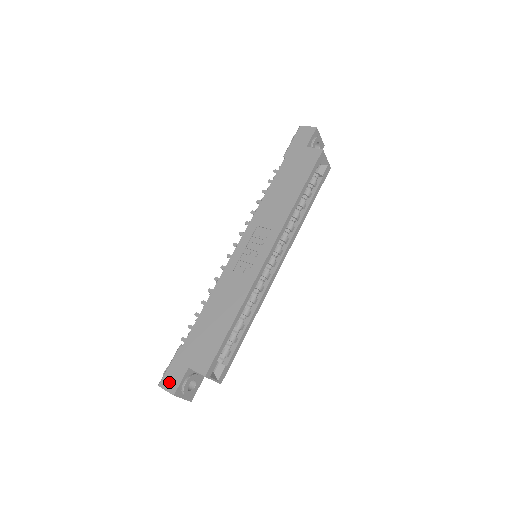
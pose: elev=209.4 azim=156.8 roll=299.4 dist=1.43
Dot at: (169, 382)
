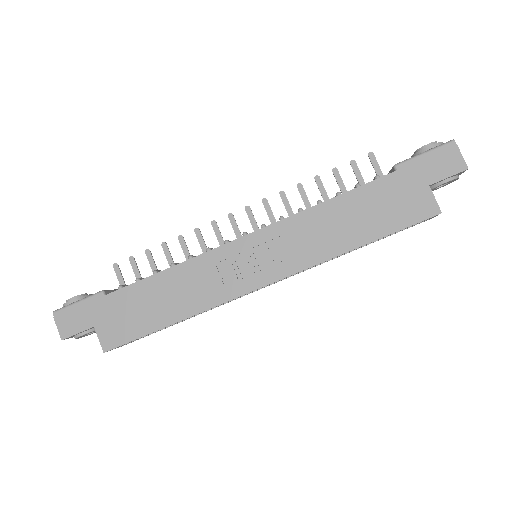
Dot at: (65, 322)
